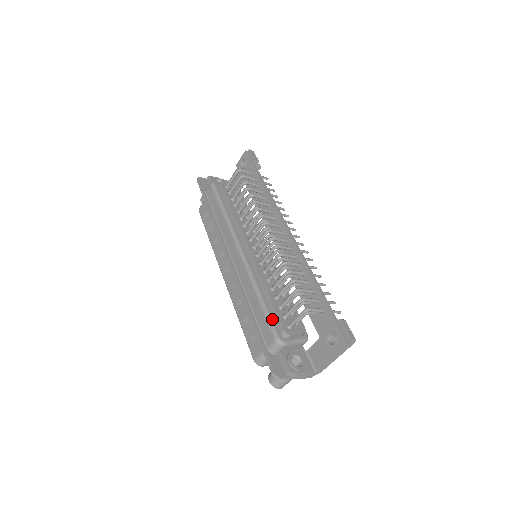
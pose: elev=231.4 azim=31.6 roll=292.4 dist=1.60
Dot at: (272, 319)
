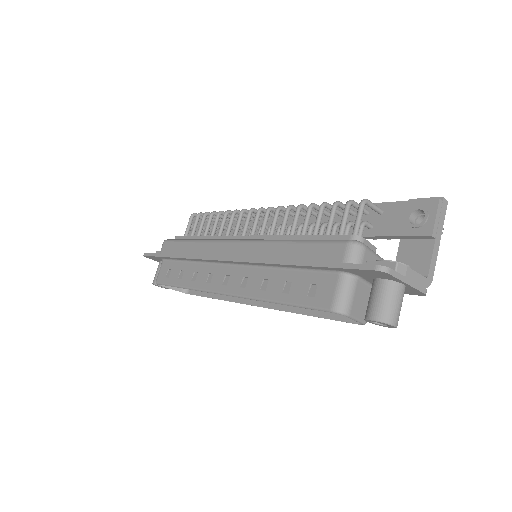
Dot at: (326, 240)
